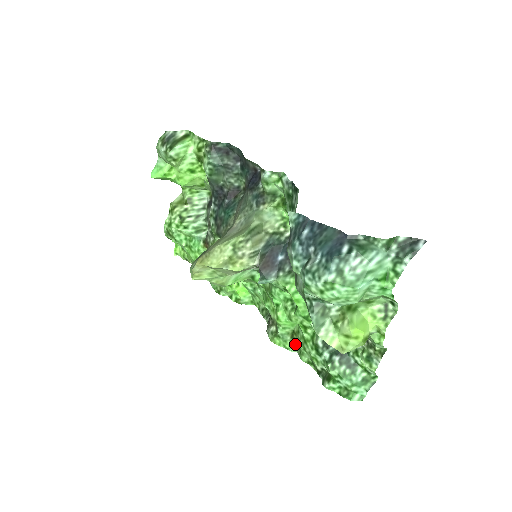
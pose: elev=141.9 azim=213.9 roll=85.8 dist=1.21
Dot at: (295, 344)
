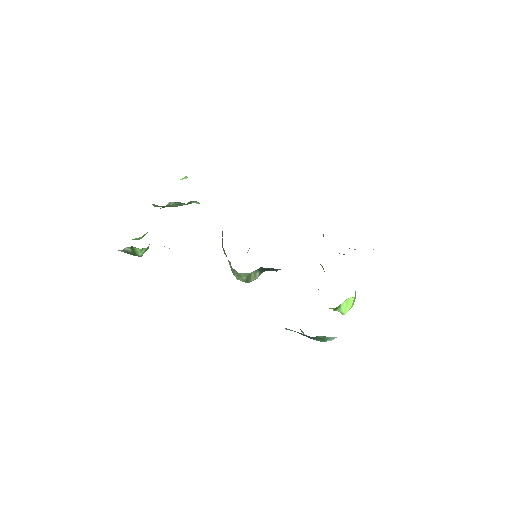
Dot at: occluded
